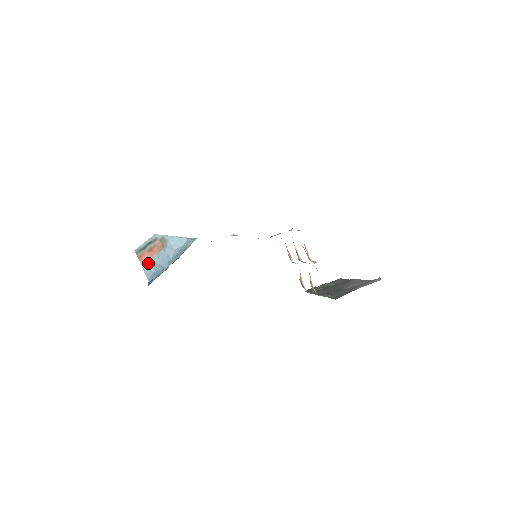
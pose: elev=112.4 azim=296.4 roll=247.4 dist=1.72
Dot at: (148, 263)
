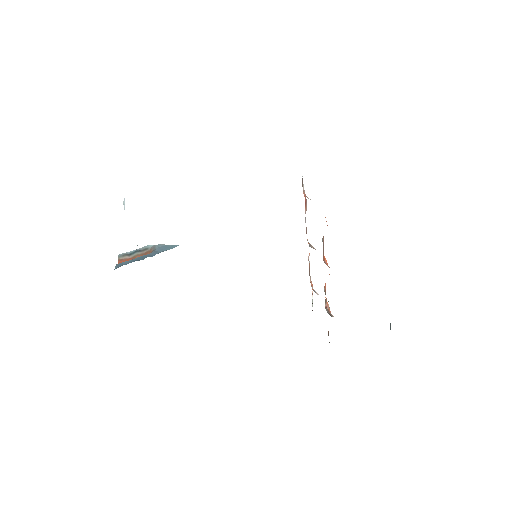
Dot at: occluded
